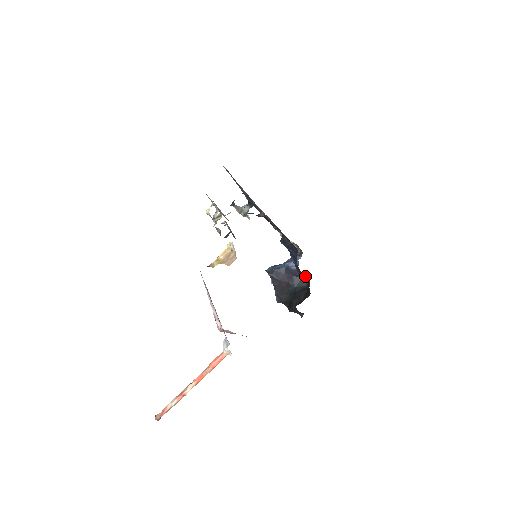
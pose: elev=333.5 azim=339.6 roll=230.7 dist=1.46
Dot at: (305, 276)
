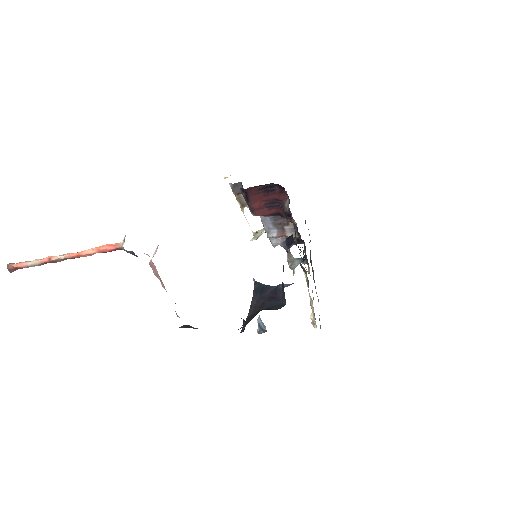
Dot at: occluded
